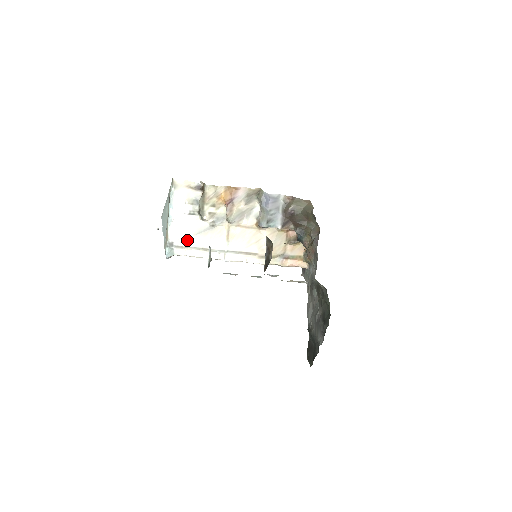
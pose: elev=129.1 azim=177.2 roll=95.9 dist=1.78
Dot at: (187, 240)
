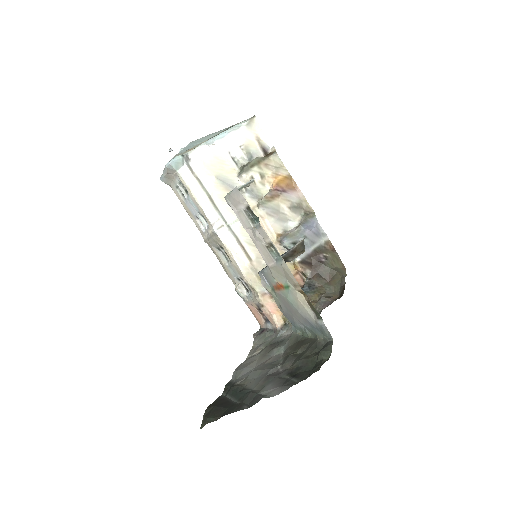
Dot at: (205, 173)
